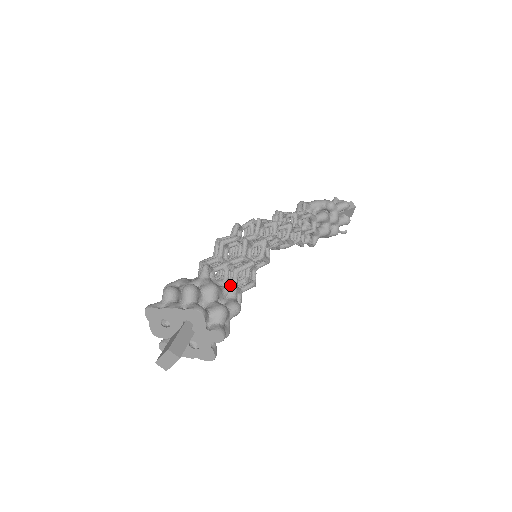
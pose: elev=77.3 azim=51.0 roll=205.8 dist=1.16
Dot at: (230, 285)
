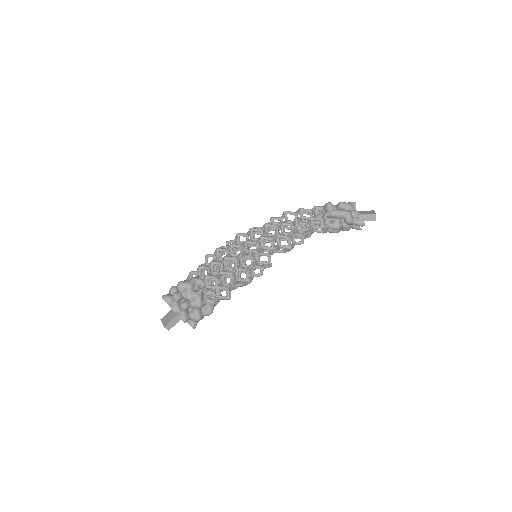
Dot at: (212, 301)
